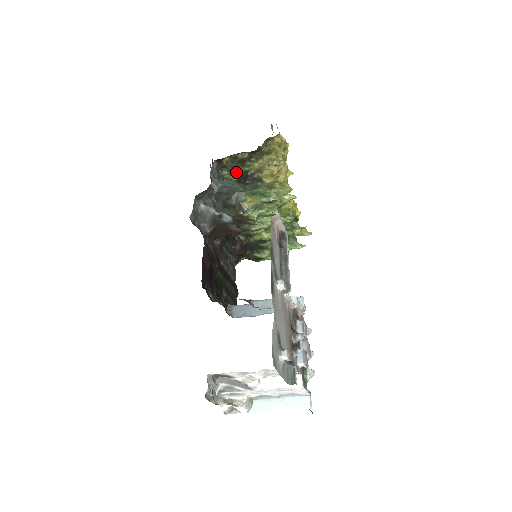
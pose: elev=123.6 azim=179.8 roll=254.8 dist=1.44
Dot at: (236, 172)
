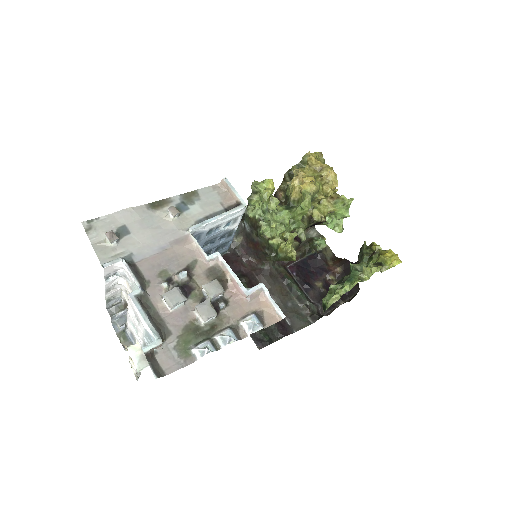
Dot at: occluded
